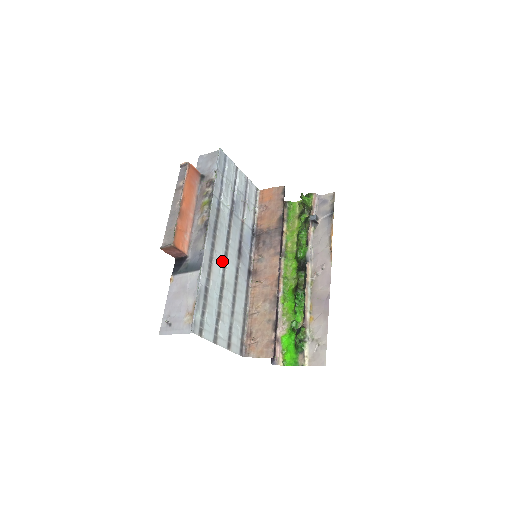
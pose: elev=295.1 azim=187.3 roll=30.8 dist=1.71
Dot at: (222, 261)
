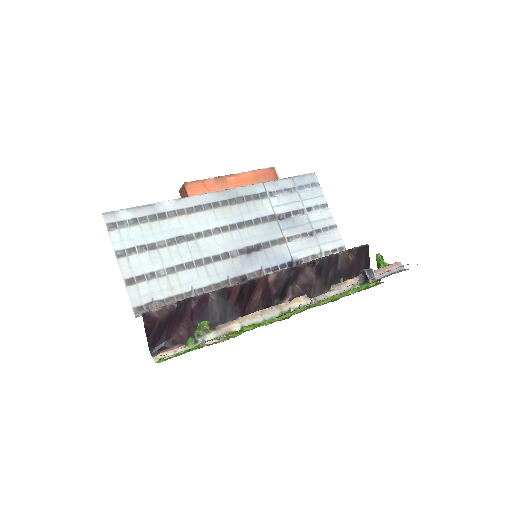
Dot at: (213, 226)
